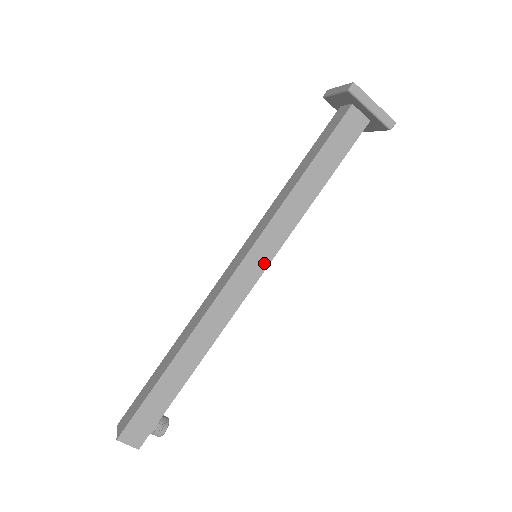
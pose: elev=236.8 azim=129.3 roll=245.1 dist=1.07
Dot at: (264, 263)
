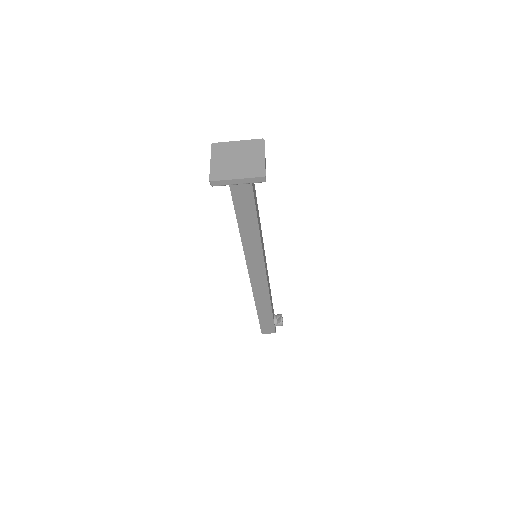
Dot at: (261, 263)
